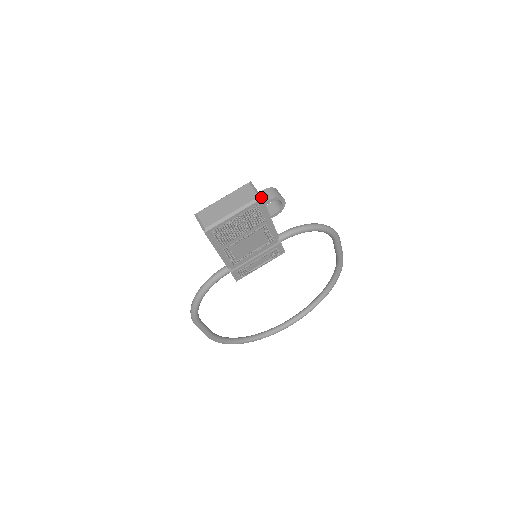
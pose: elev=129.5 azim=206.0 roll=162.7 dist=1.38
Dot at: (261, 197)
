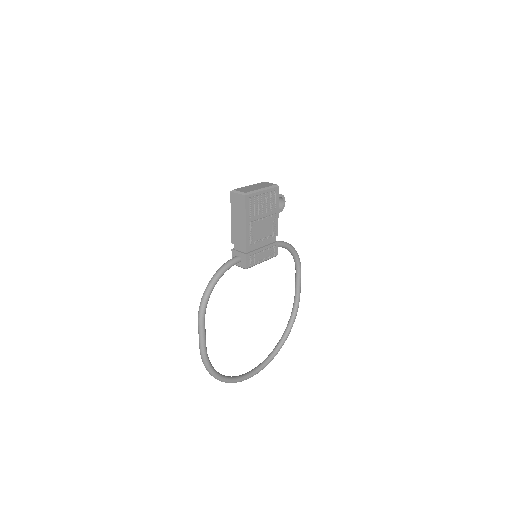
Dot at: occluded
